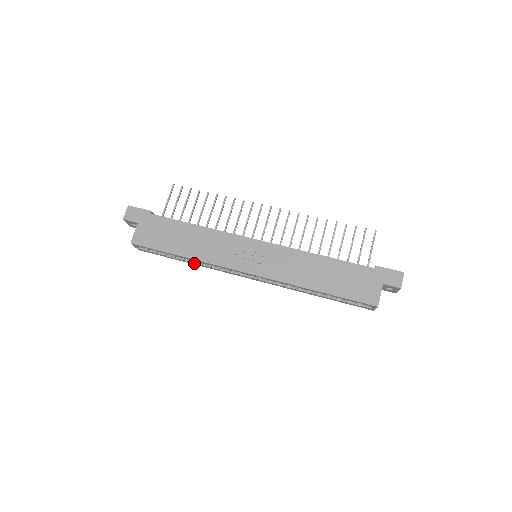
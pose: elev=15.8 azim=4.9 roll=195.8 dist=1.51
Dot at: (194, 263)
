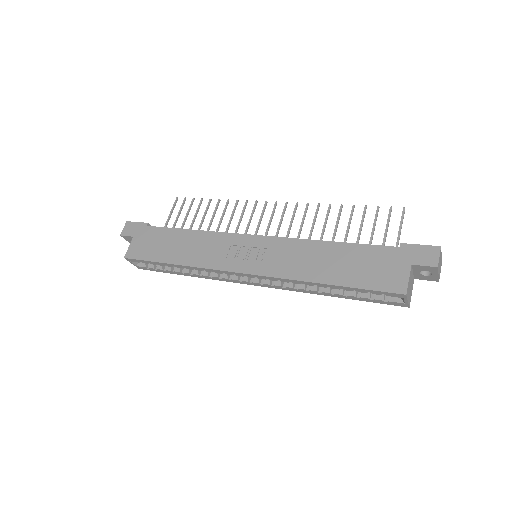
Dot at: (191, 274)
